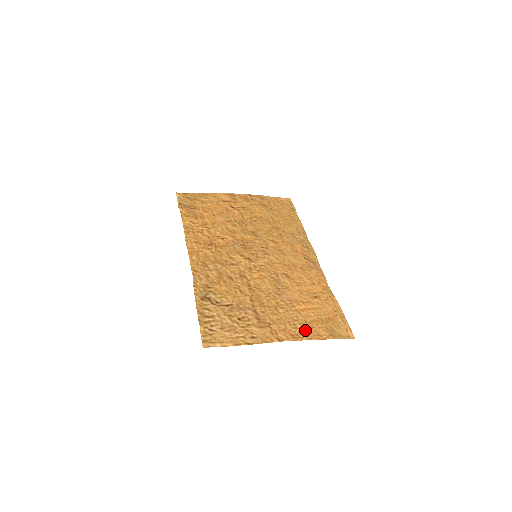
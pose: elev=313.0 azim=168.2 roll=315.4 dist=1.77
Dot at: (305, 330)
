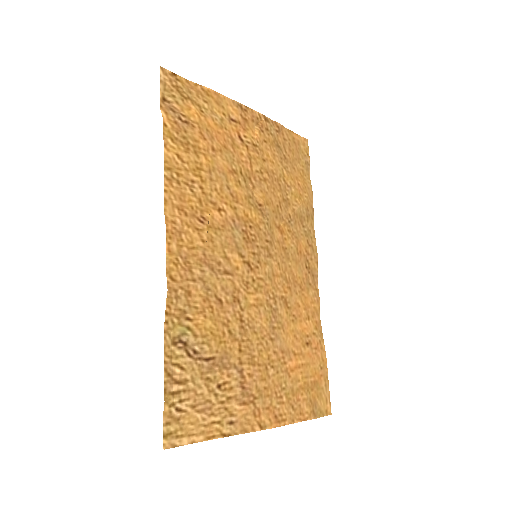
Dot at: (290, 406)
